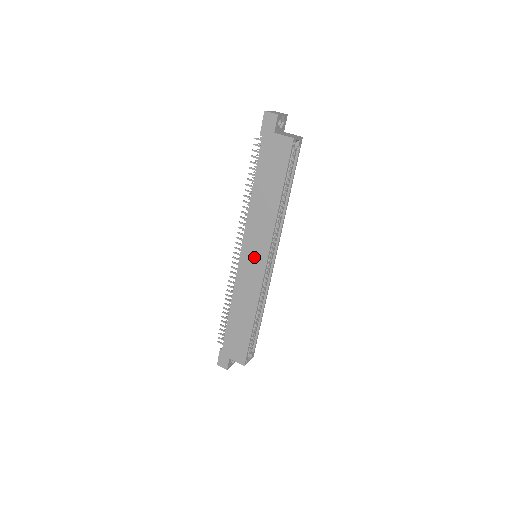
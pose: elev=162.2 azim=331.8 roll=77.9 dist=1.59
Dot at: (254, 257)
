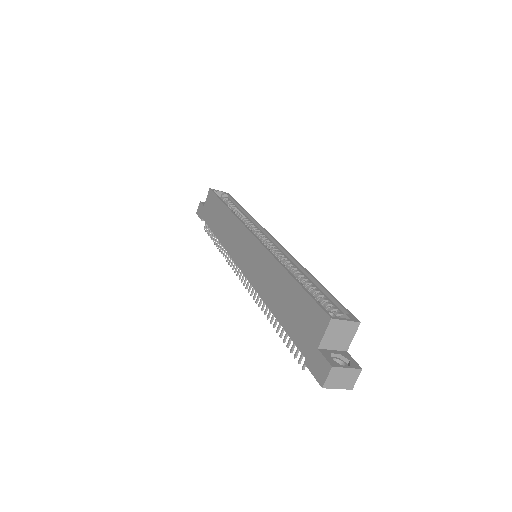
Dot at: (244, 249)
